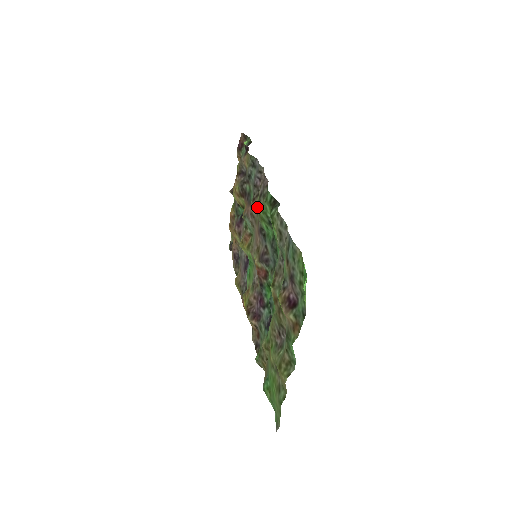
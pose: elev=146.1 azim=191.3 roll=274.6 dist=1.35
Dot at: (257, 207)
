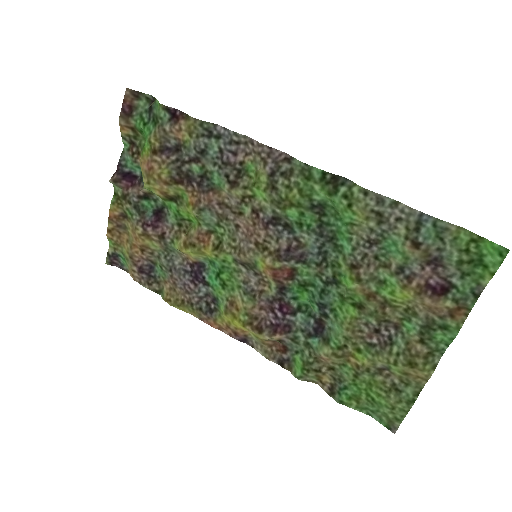
Dot at: (271, 191)
